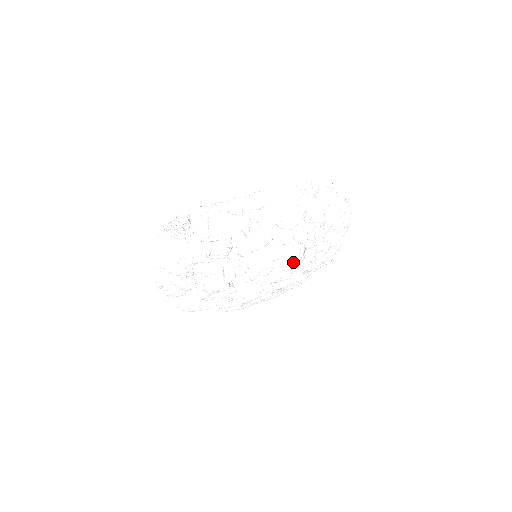
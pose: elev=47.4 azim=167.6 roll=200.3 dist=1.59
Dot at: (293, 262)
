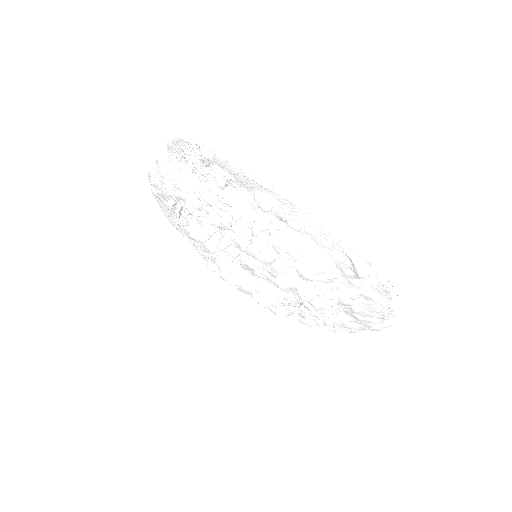
Dot at: (290, 296)
